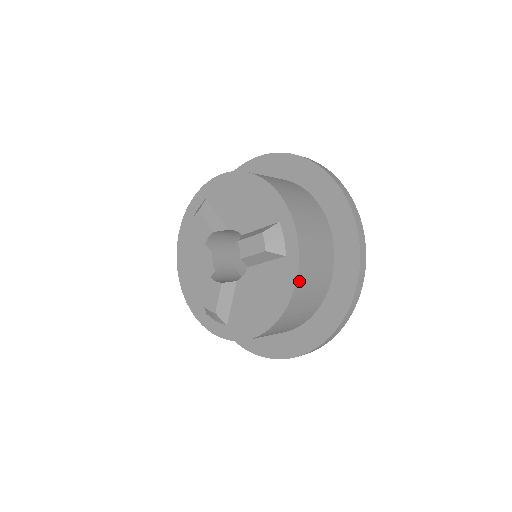
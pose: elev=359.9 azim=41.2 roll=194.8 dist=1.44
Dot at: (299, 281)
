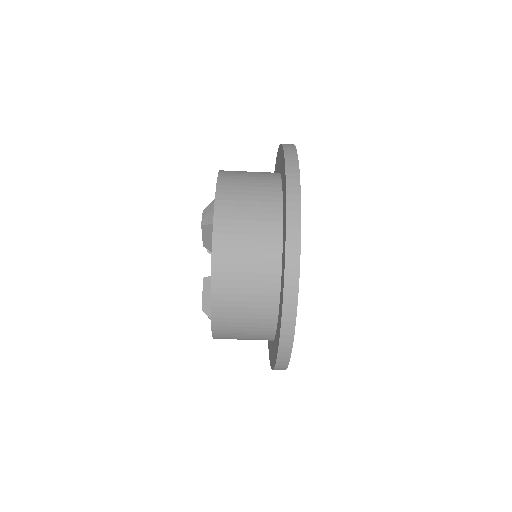
Dot at: (218, 242)
